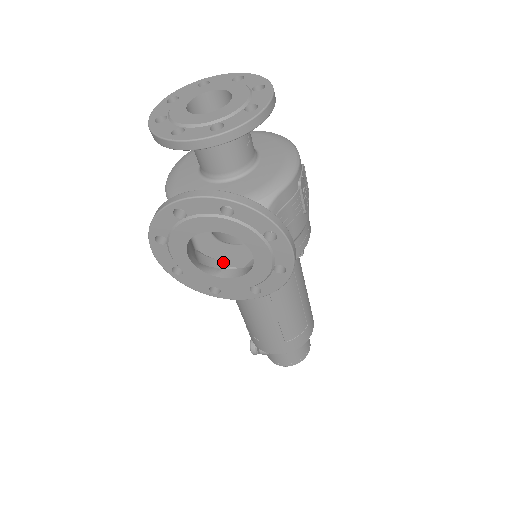
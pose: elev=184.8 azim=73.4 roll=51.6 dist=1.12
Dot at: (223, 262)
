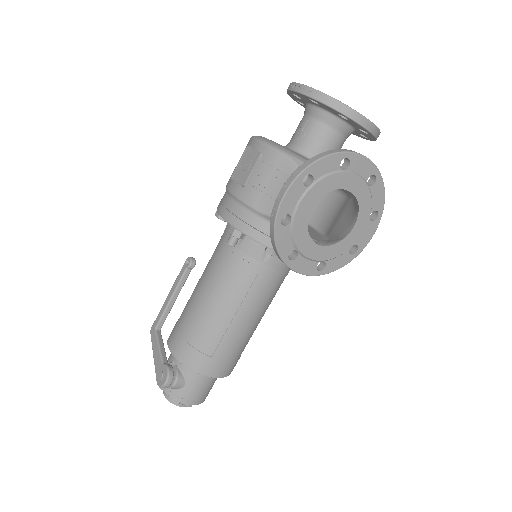
Dot at: occluded
